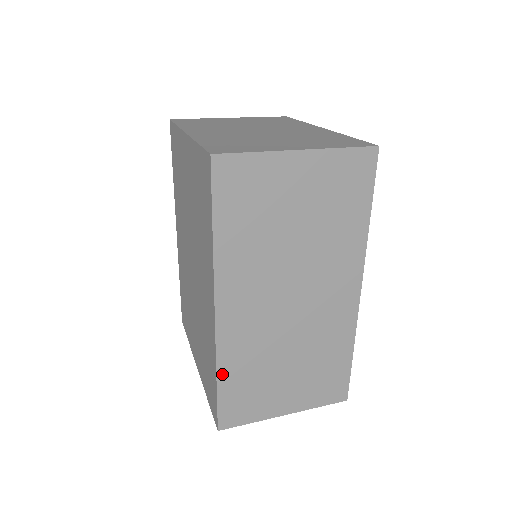
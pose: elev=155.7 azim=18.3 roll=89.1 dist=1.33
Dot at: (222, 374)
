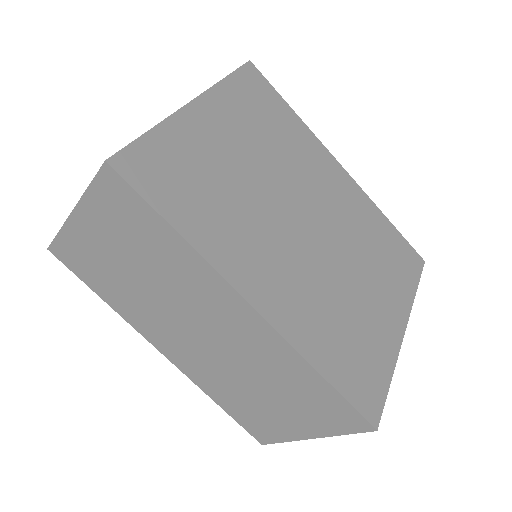
Dot at: (216, 399)
